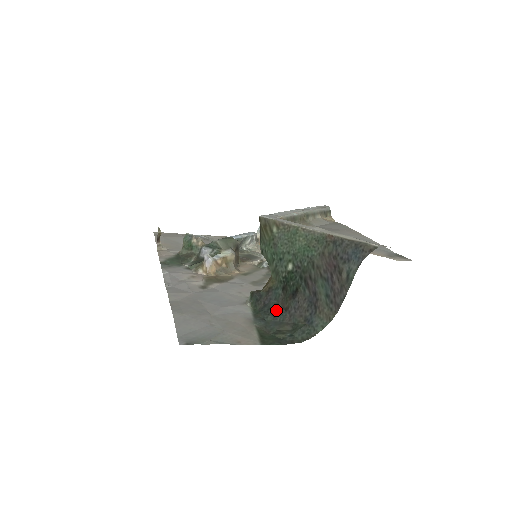
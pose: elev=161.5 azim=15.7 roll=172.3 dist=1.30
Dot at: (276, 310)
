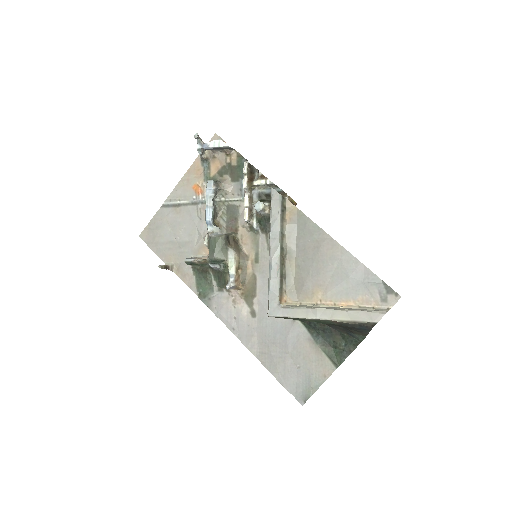
Dot at: (321, 326)
